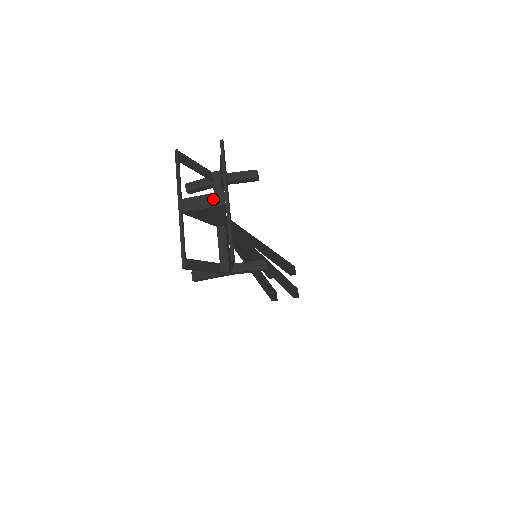
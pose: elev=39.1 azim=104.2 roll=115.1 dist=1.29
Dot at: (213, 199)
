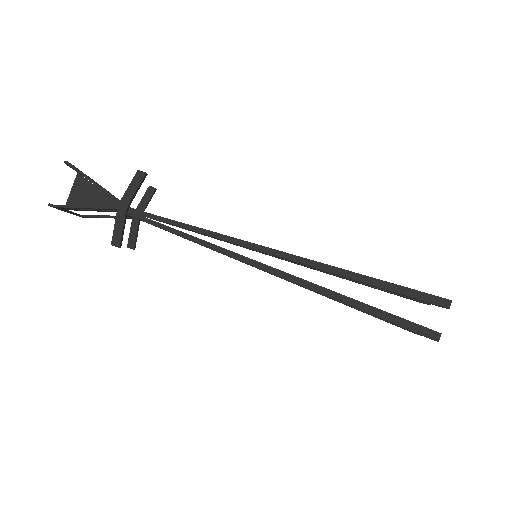
Dot at: (76, 183)
